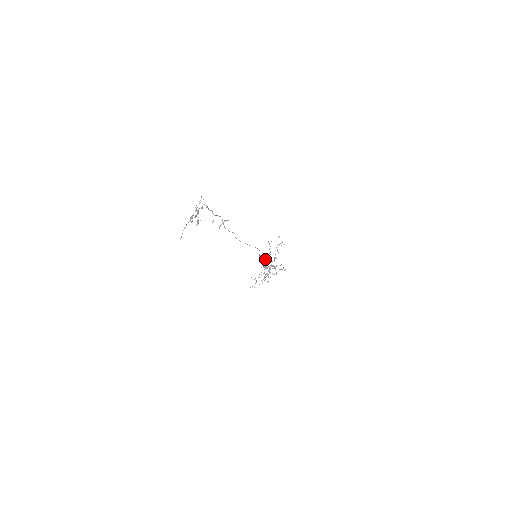
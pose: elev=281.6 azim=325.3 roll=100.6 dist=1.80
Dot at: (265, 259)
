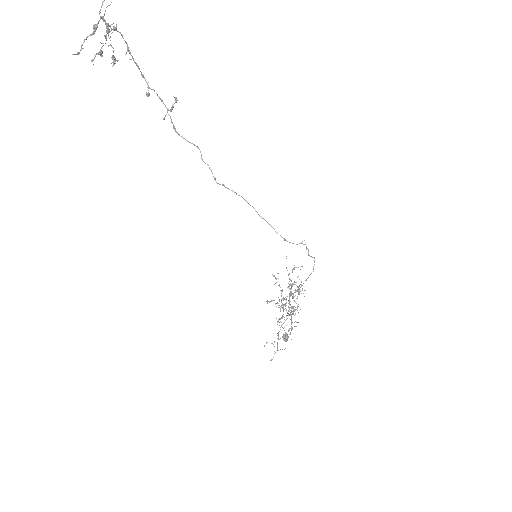
Dot at: occluded
